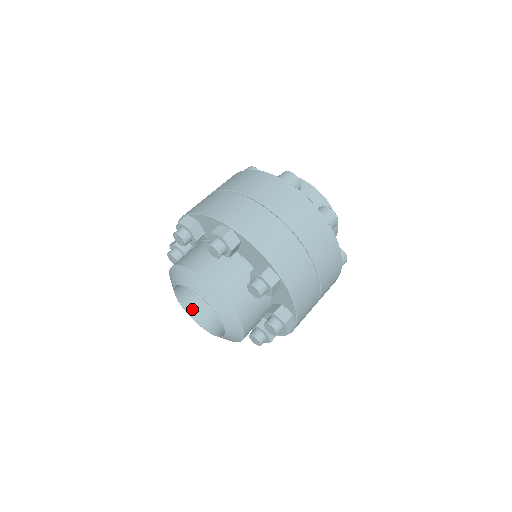
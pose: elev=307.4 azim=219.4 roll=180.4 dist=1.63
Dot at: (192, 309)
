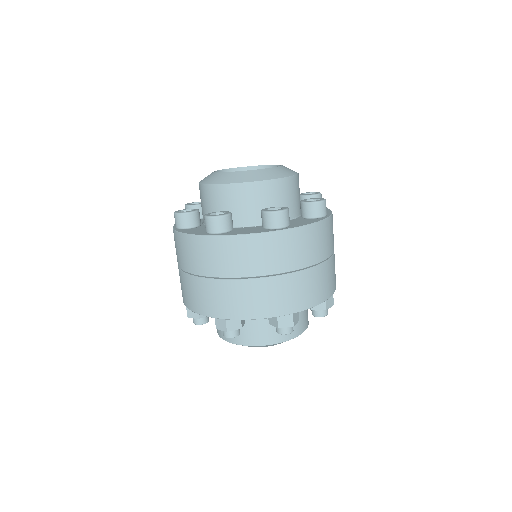
Dot at: occluded
